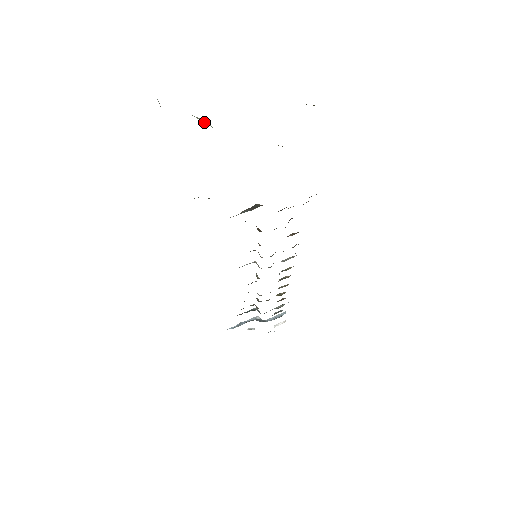
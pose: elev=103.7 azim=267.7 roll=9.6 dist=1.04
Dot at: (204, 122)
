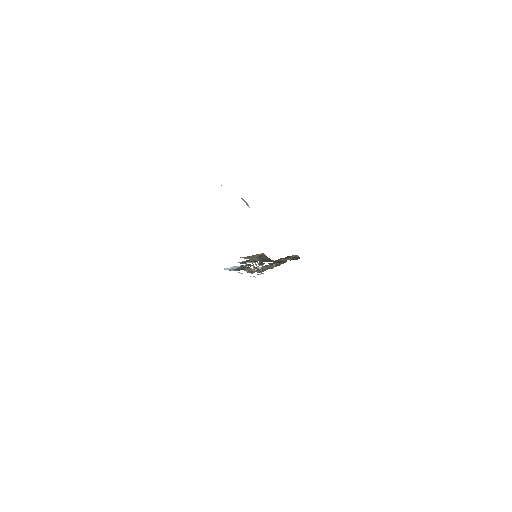
Dot at: occluded
